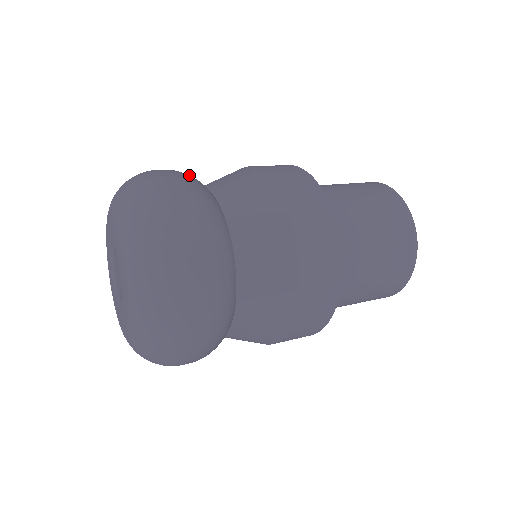
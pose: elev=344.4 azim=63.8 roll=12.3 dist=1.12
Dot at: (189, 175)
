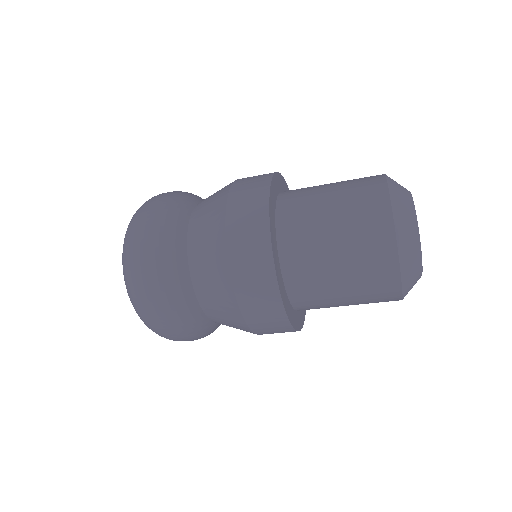
Dot at: (176, 198)
